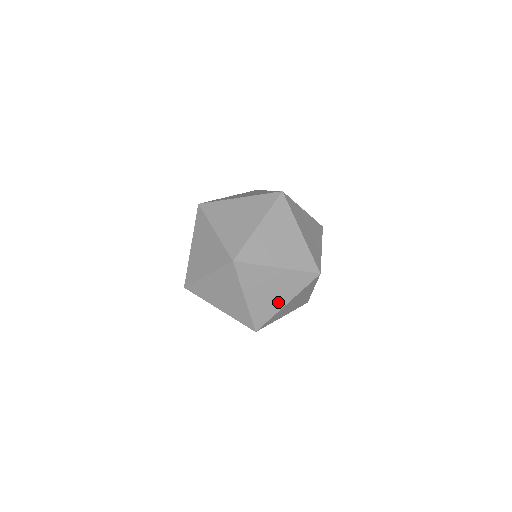
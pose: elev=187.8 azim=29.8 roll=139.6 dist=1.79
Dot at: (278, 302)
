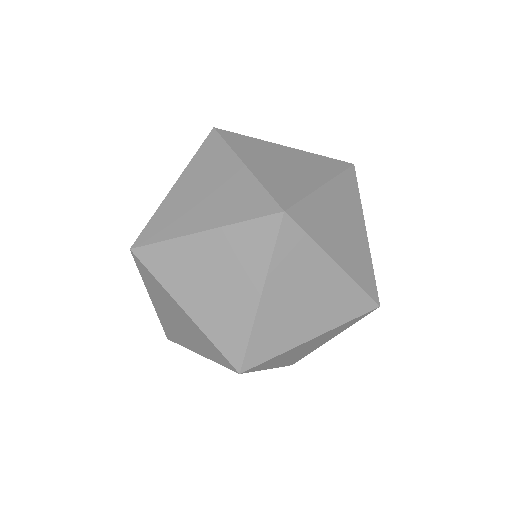
Dot at: (188, 341)
